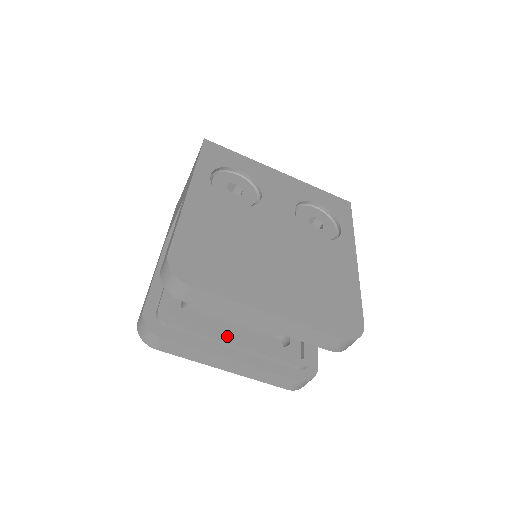
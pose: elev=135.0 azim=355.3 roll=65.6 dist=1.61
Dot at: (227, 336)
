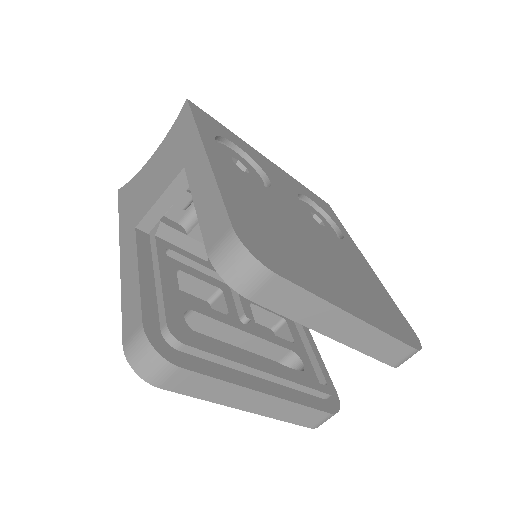
Dot at: (253, 360)
